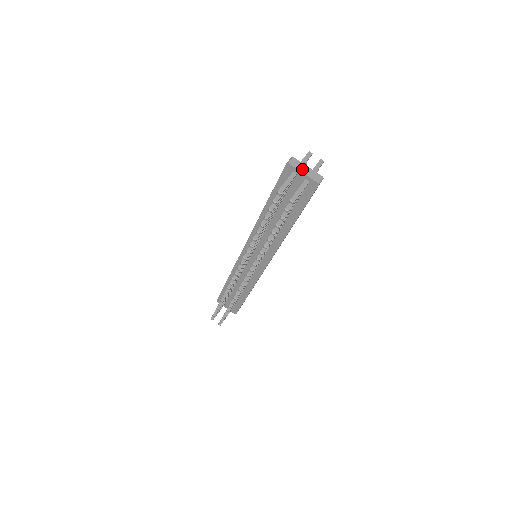
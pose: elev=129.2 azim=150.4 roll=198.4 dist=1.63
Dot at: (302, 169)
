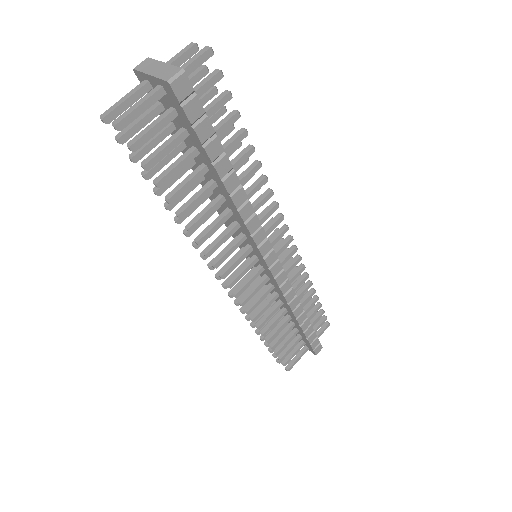
Dot at: (151, 69)
